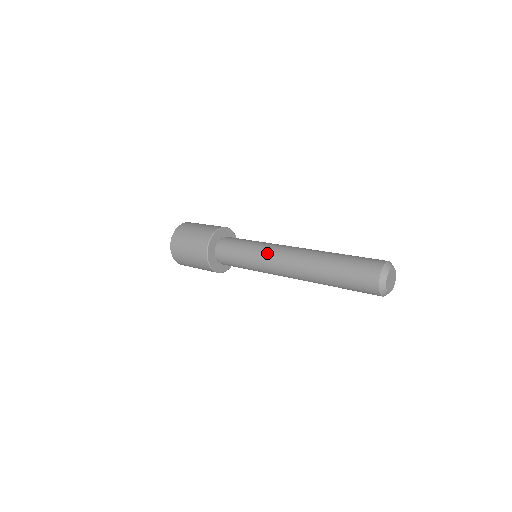
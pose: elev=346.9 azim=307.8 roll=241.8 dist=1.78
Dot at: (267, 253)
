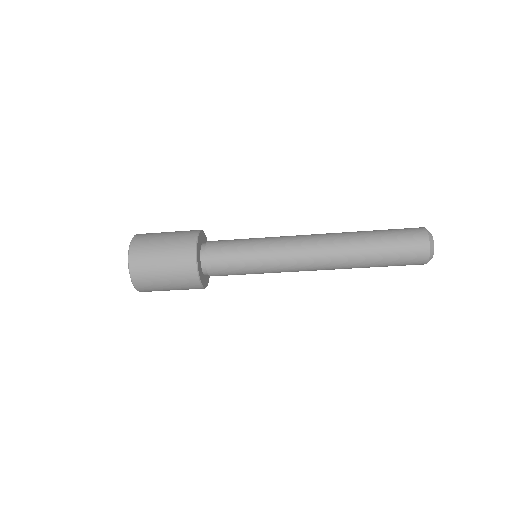
Dot at: (282, 238)
